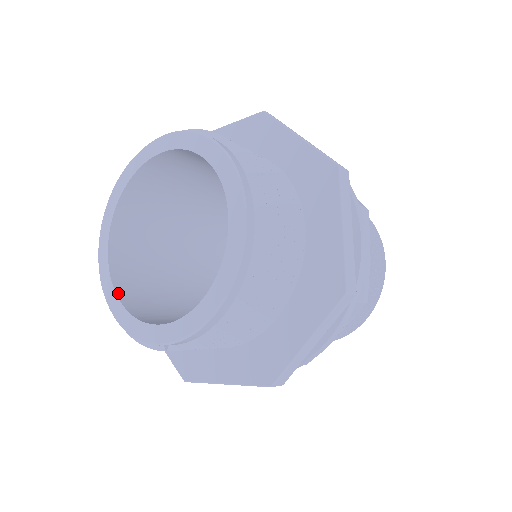
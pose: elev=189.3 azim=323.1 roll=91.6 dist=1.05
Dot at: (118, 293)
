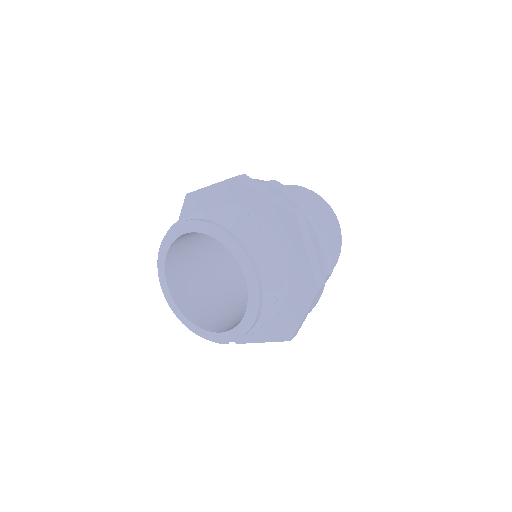
Dot at: (186, 315)
